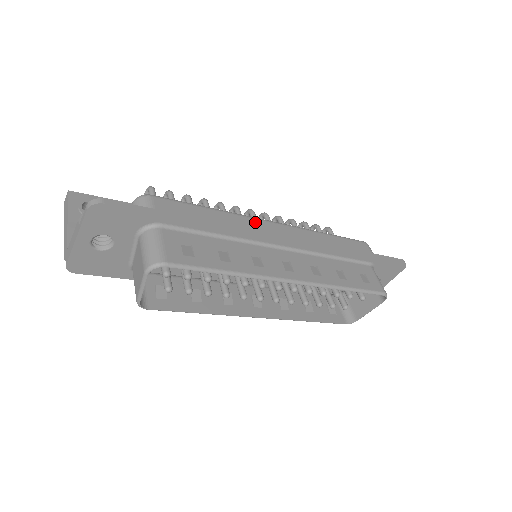
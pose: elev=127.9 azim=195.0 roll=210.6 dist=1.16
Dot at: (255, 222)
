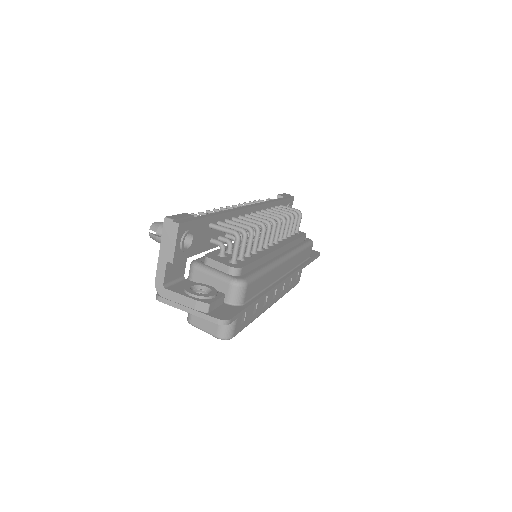
Dot at: (279, 269)
